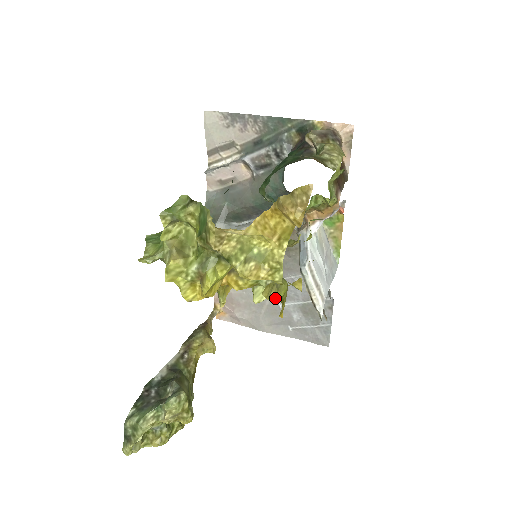
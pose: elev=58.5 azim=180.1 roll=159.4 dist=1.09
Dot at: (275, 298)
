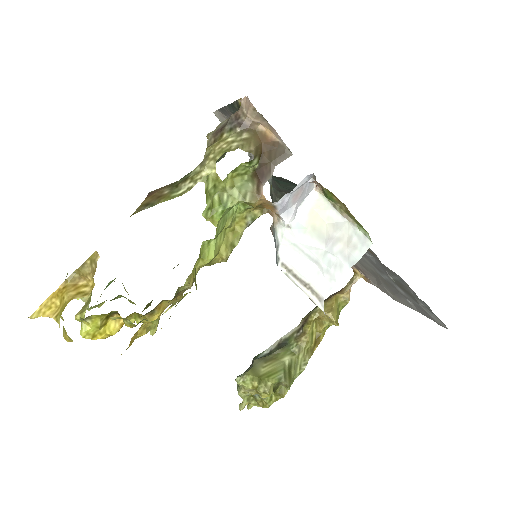
Dot at: occluded
